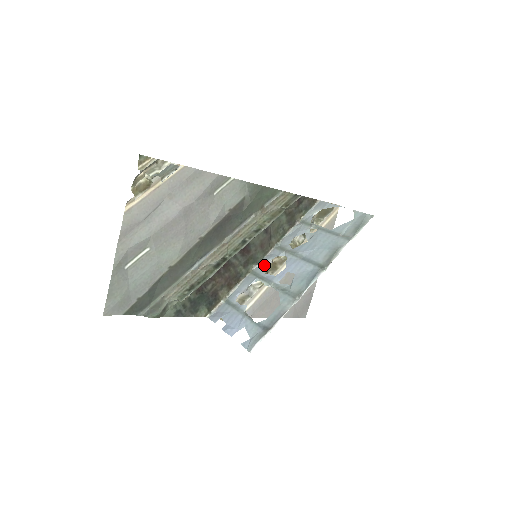
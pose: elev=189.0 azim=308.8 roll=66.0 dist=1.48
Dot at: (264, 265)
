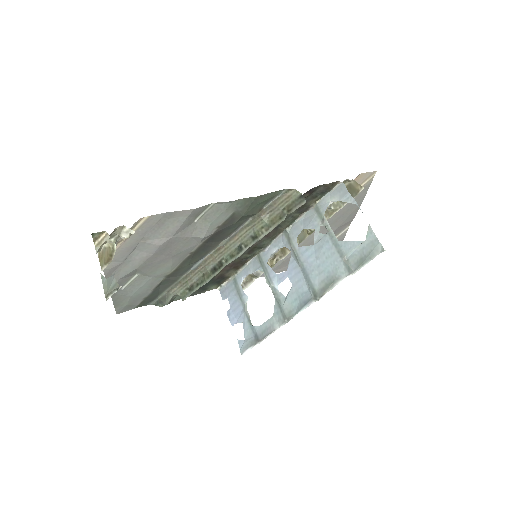
Dot at: (270, 253)
